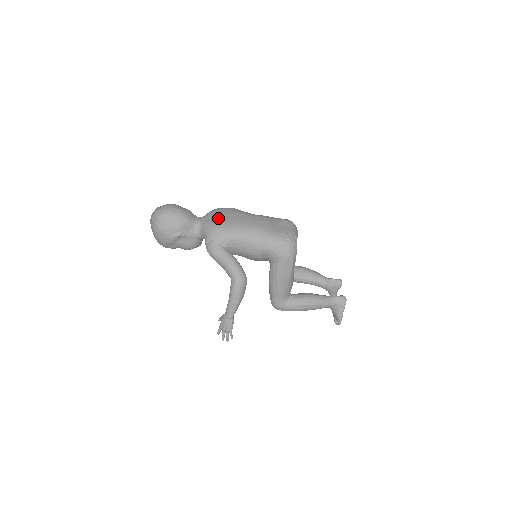
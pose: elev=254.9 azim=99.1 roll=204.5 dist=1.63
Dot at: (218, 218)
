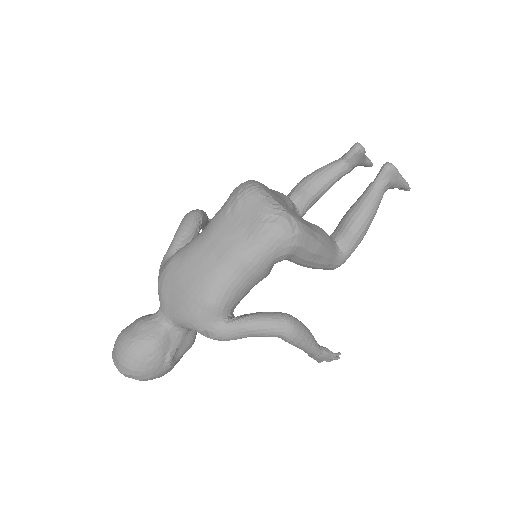
Dot at: (178, 299)
